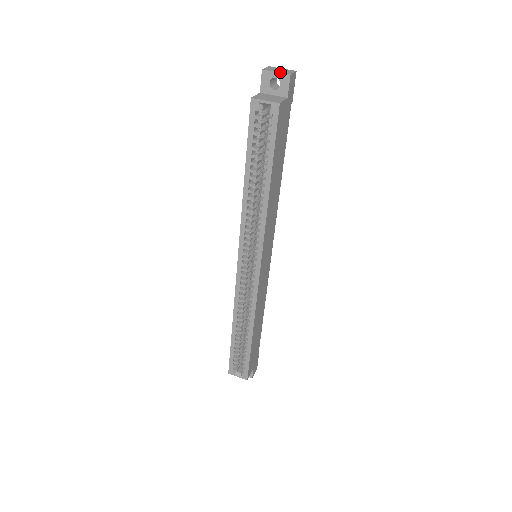
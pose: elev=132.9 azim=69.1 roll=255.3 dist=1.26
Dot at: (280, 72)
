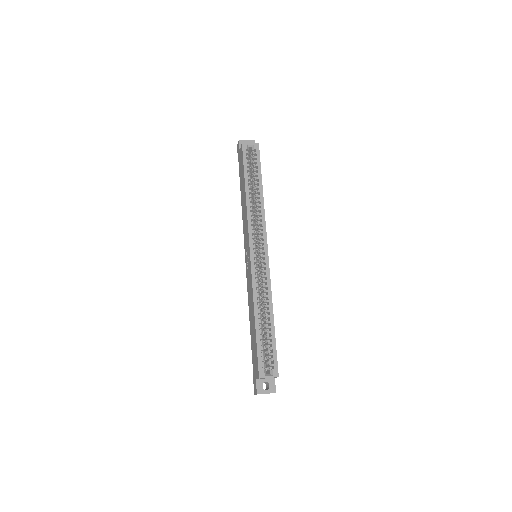
Dot at: (249, 140)
